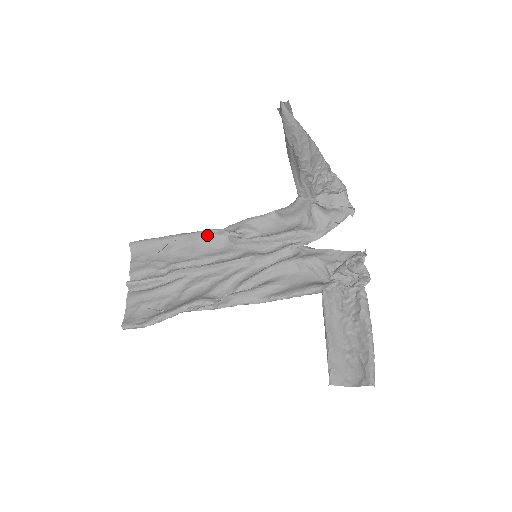
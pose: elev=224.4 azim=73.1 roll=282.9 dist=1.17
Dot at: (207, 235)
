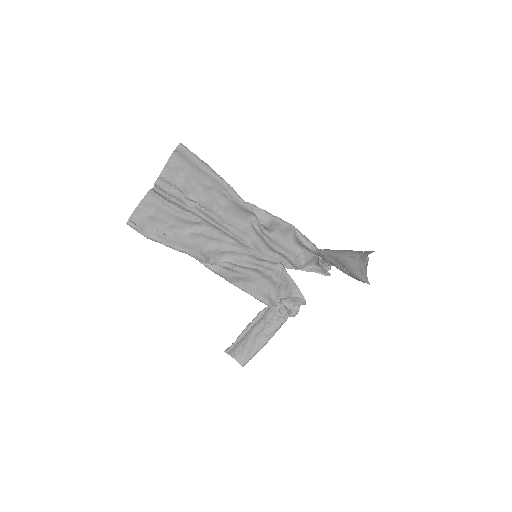
Dot at: (241, 206)
